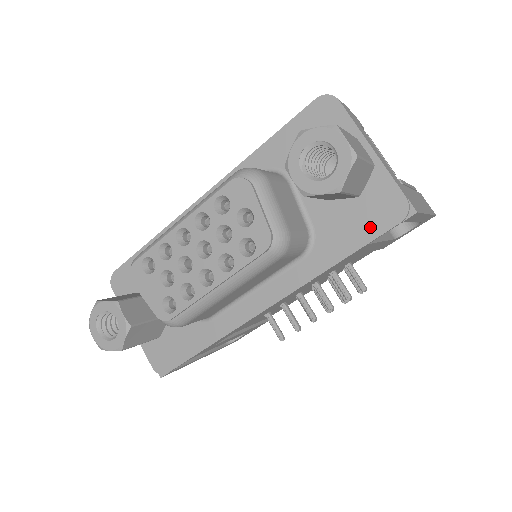
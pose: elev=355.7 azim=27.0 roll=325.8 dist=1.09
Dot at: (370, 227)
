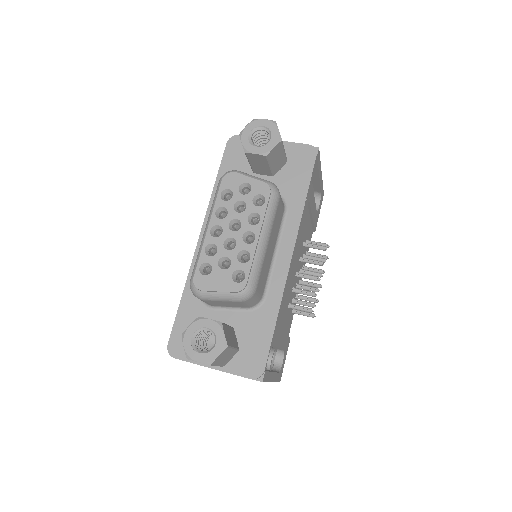
Dot at: (305, 169)
